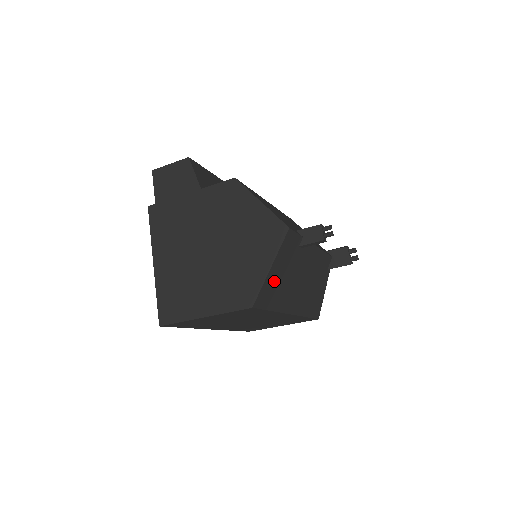
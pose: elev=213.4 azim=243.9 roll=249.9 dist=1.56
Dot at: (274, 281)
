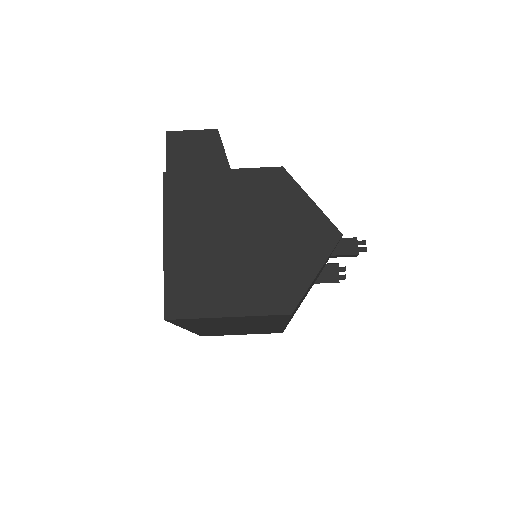
Dot at: occluded
